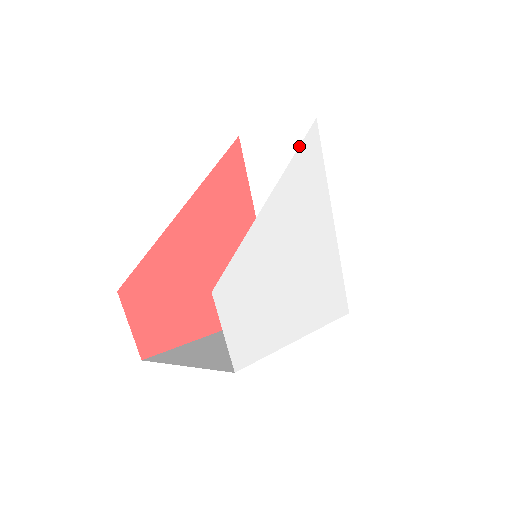
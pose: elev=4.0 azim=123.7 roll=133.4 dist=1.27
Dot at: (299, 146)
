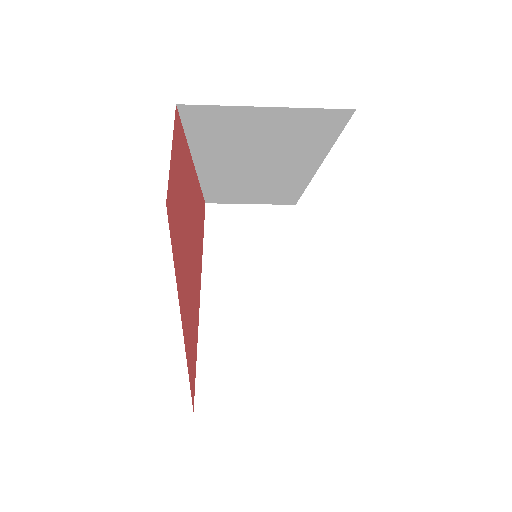
Dot at: occluded
